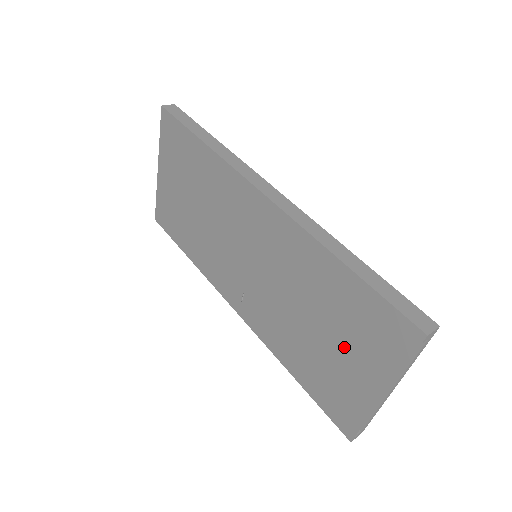
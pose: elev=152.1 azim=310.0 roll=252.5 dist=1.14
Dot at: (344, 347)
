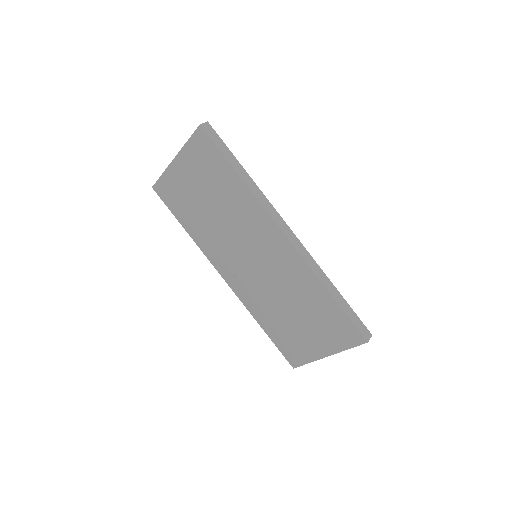
Dot at: (311, 329)
